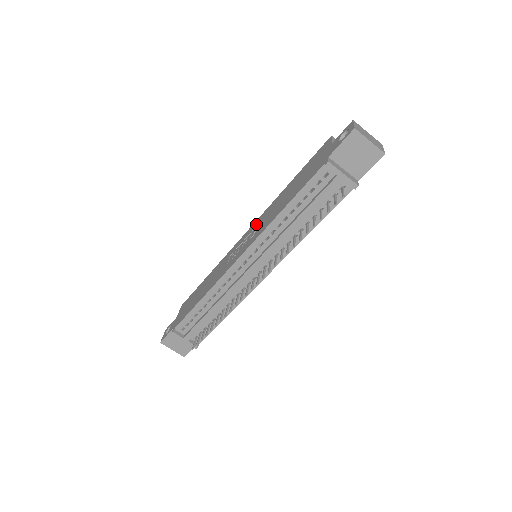
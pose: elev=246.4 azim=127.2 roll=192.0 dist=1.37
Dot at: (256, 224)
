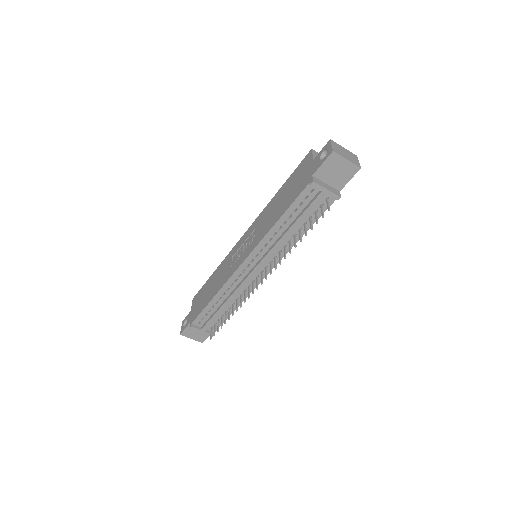
Dot at: (253, 229)
